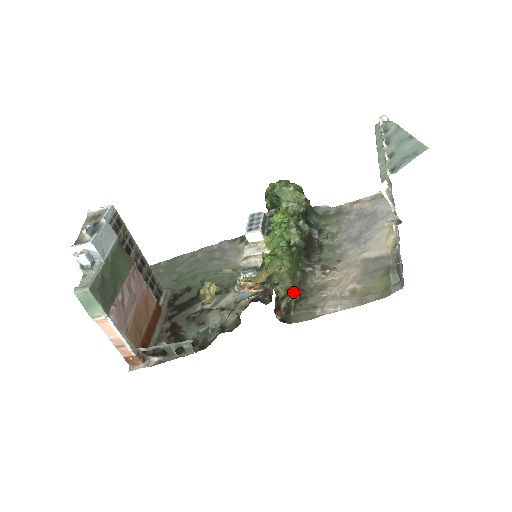
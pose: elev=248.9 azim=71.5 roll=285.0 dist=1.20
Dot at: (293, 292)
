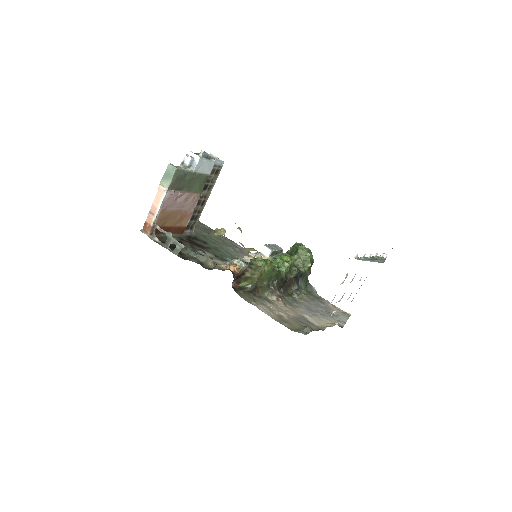
Dot at: (253, 283)
